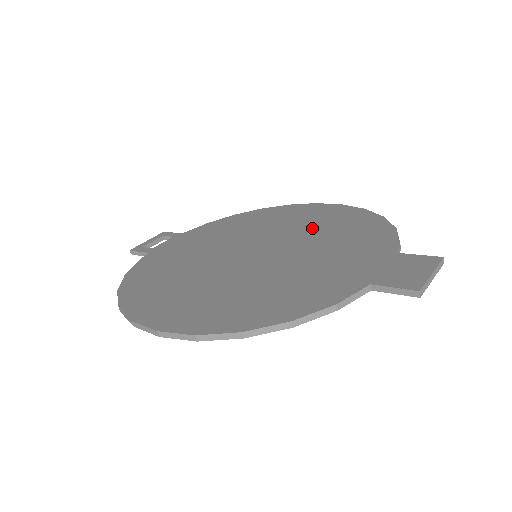
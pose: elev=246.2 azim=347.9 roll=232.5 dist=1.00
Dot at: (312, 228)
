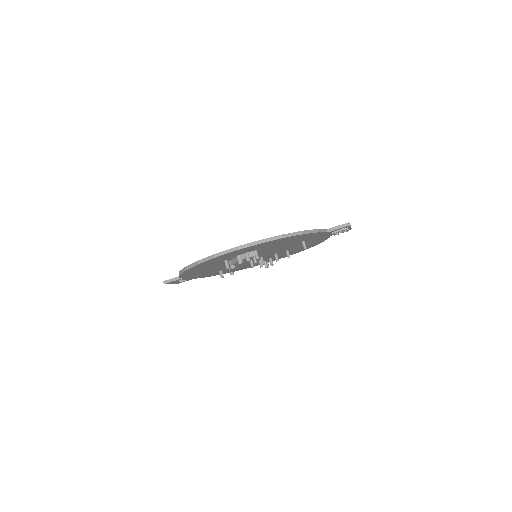
Dot at: occluded
